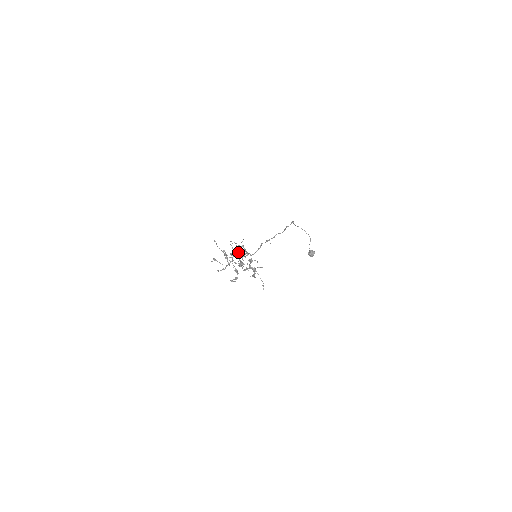
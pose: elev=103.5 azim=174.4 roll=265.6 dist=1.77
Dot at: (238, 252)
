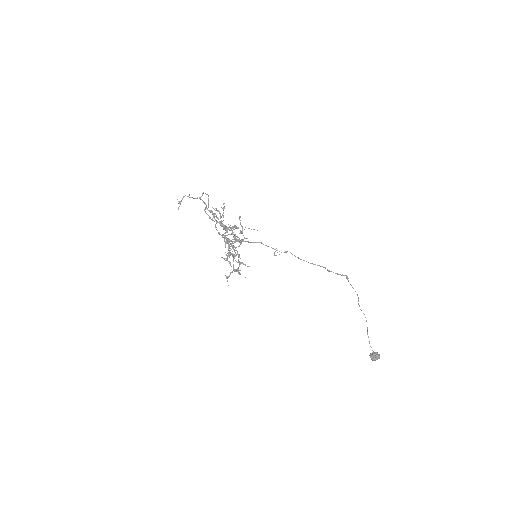
Dot at: (230, 227)
